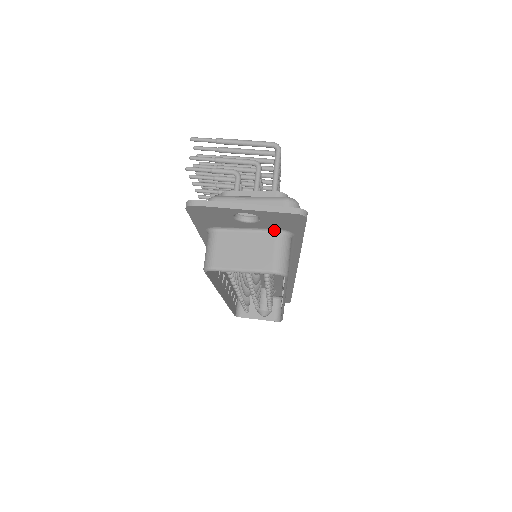
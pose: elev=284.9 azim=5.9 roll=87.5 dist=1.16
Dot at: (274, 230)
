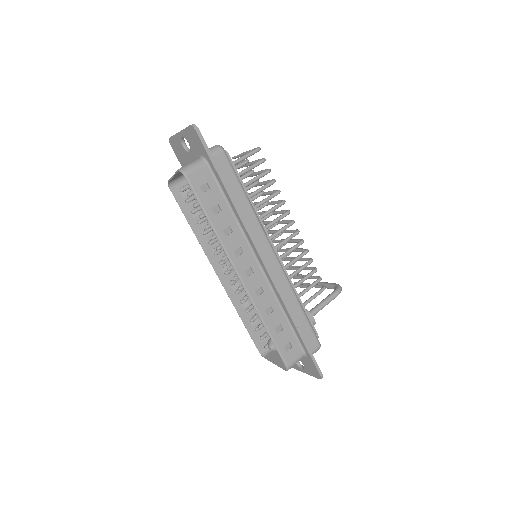
Dot at: (199, 157)
